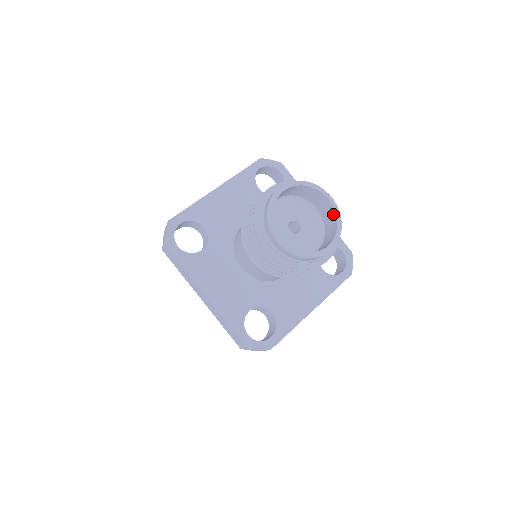
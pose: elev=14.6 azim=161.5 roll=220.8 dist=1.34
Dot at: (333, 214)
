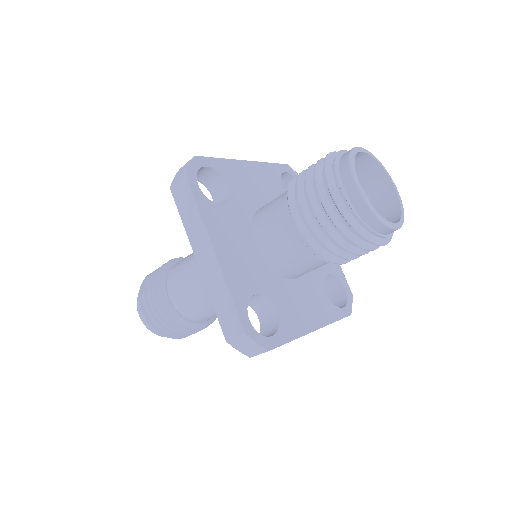
Dot at: (395, 203)
